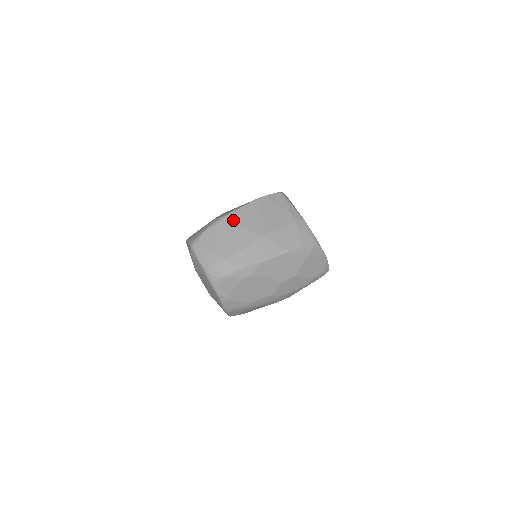
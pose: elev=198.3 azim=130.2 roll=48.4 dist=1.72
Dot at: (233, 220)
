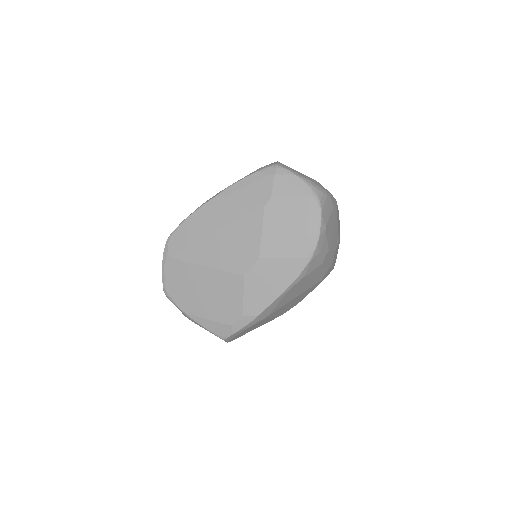
Dot at: occluded
